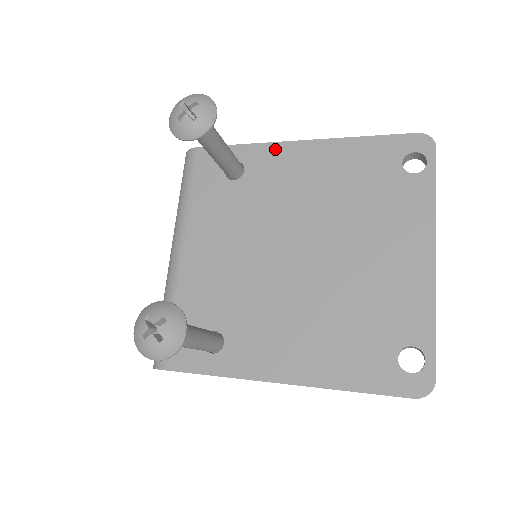
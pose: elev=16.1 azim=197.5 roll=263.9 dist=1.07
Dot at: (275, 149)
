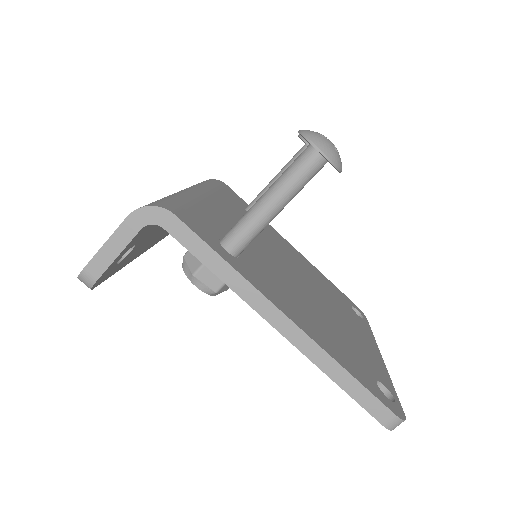
Dot at: (278, 234)
